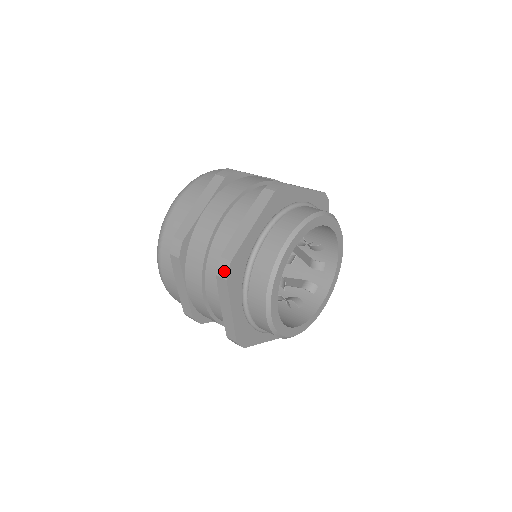
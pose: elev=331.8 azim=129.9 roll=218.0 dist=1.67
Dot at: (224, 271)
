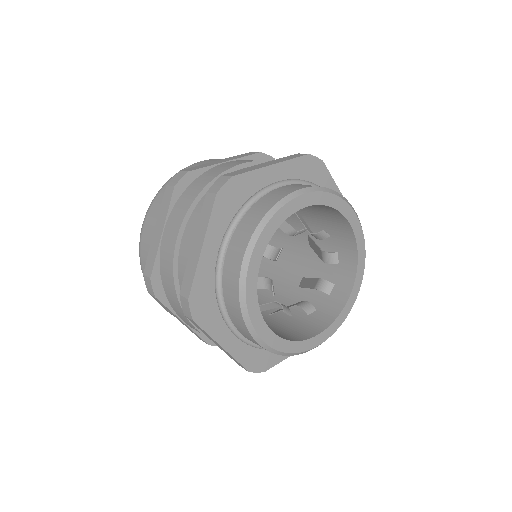
Dot at: (218, 186)
